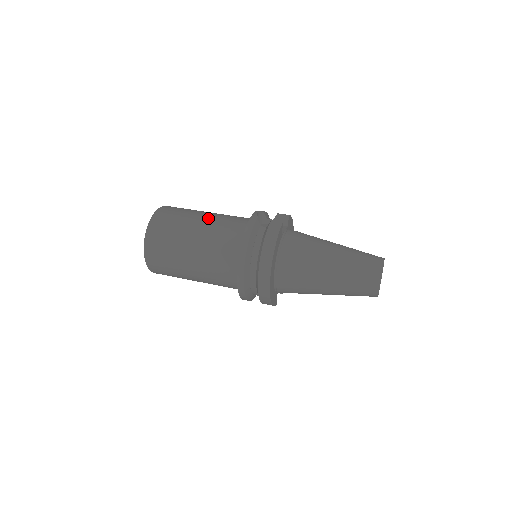
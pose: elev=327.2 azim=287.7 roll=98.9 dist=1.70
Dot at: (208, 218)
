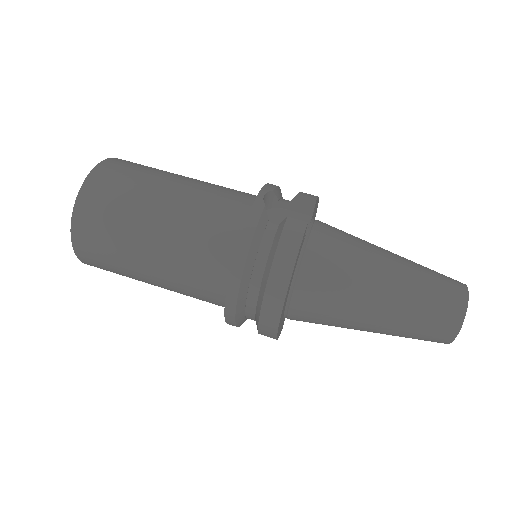
Dot at: (179, 195)
